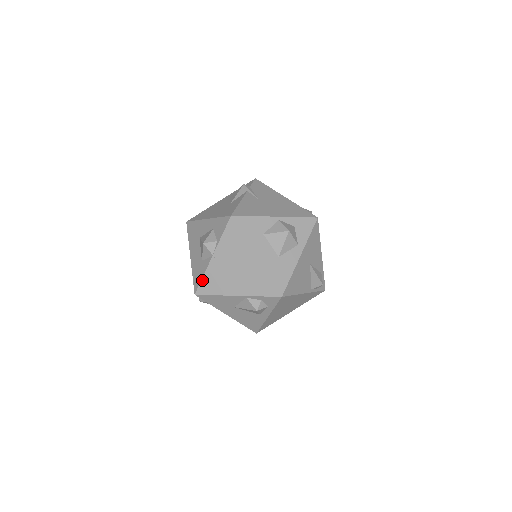
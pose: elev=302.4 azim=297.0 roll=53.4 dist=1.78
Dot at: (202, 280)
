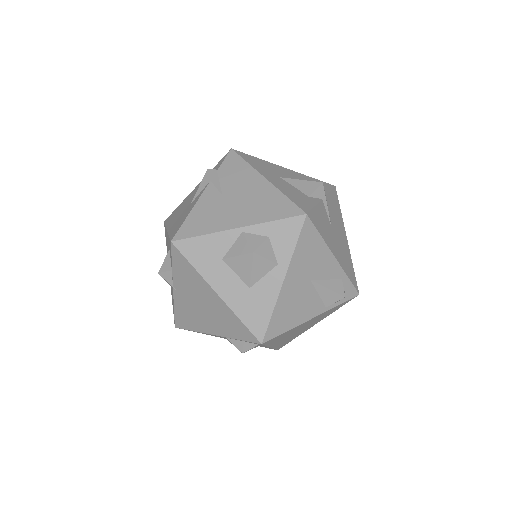
Dot at: (175, 313)
